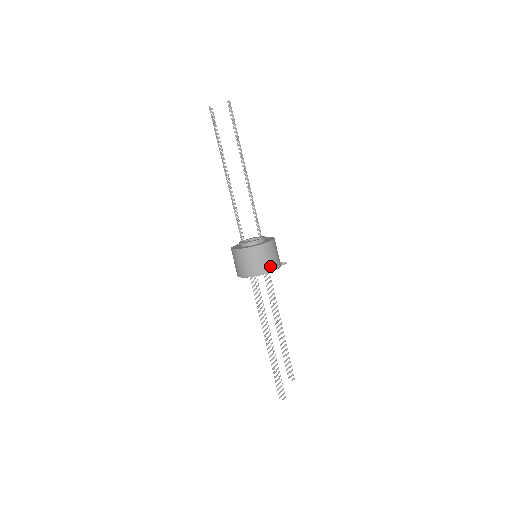
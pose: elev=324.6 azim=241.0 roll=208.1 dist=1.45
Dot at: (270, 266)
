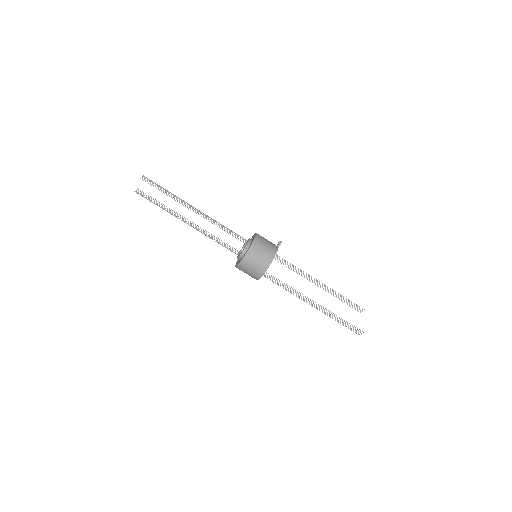
Dot at: (268, 258)
